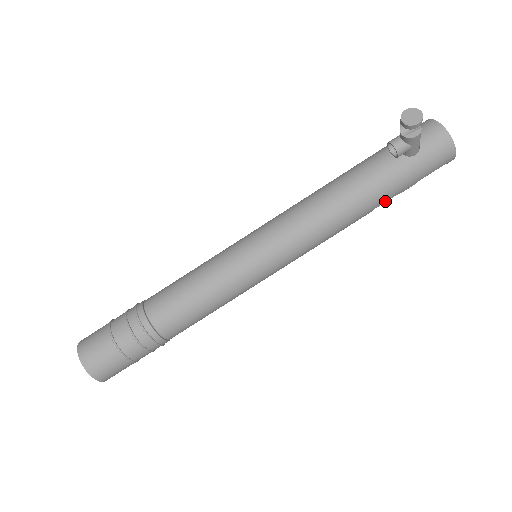
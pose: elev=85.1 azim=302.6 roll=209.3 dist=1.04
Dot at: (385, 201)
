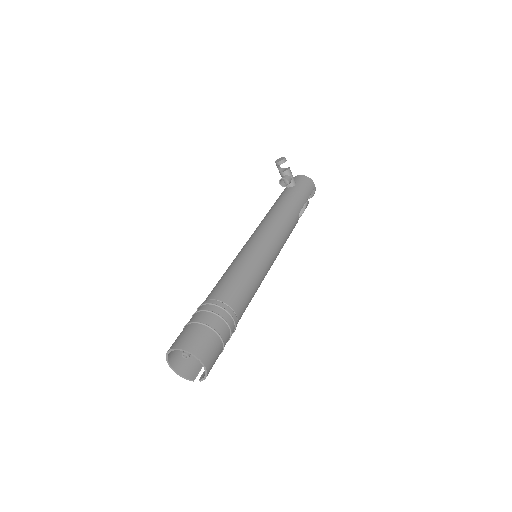
Dot at: (301, 208)
